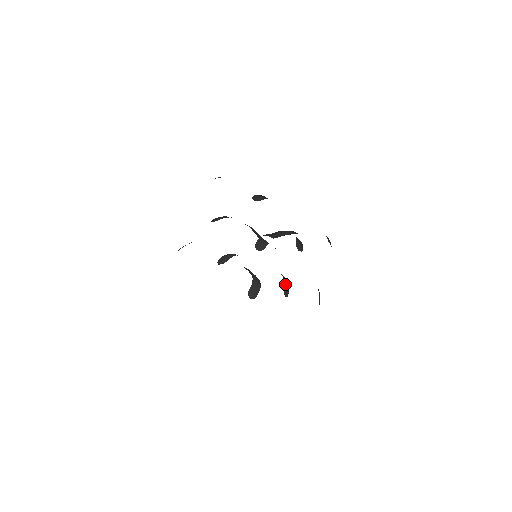
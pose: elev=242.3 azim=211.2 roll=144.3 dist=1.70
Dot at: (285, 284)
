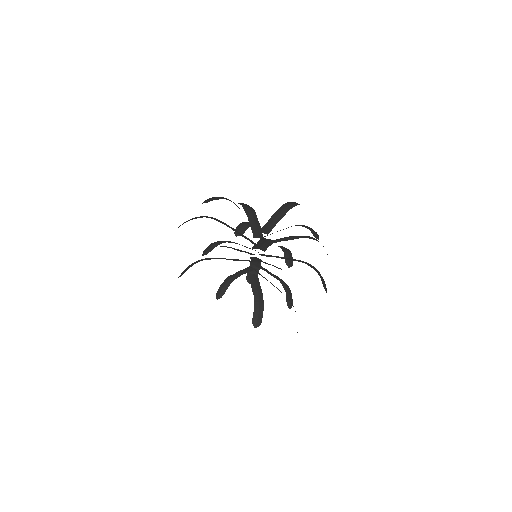
Dot at: (287, 295)
